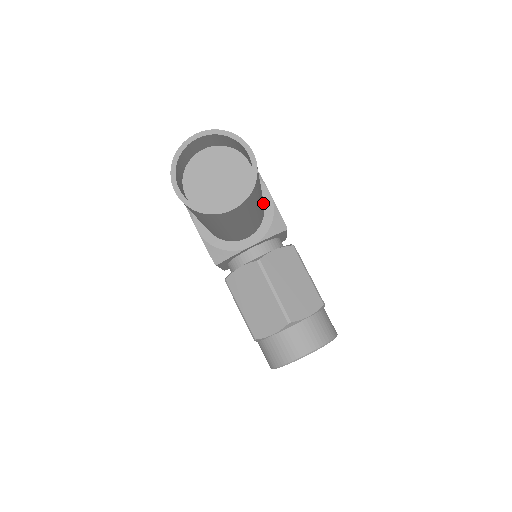
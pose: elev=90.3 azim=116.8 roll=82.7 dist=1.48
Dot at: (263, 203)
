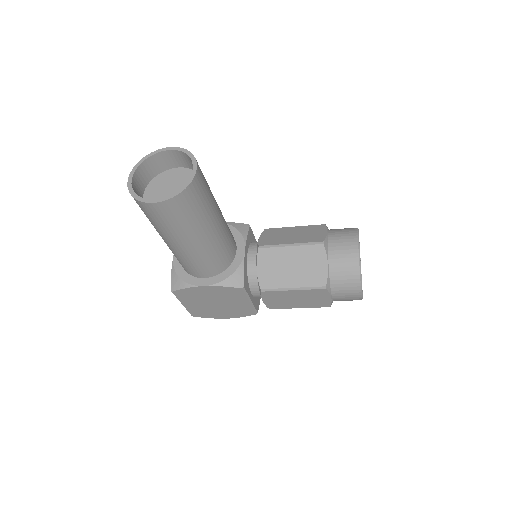
Dot at: occluded
